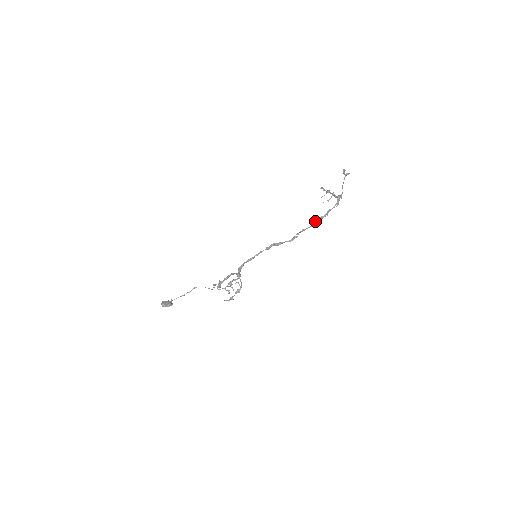
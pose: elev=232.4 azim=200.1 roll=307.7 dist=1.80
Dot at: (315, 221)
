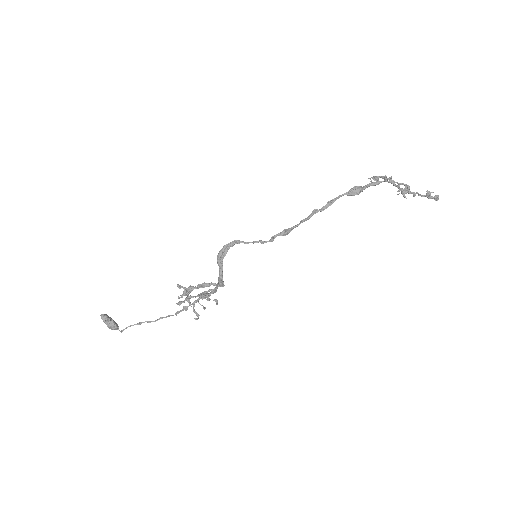
Dot at: (350, 190)
